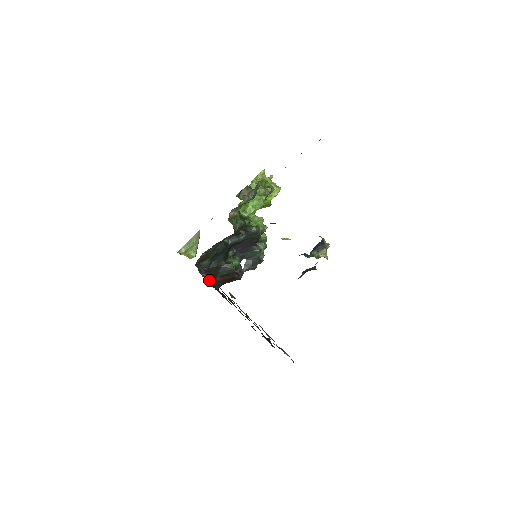
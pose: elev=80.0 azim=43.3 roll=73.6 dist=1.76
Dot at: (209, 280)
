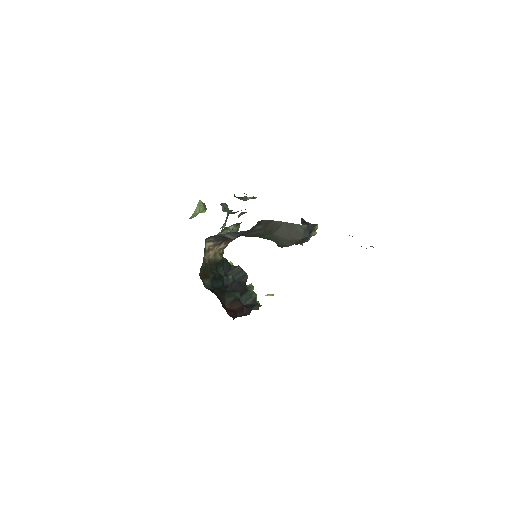
Dot at: occluded
